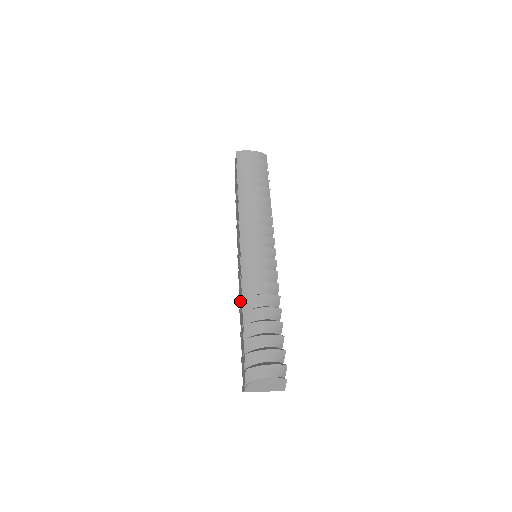
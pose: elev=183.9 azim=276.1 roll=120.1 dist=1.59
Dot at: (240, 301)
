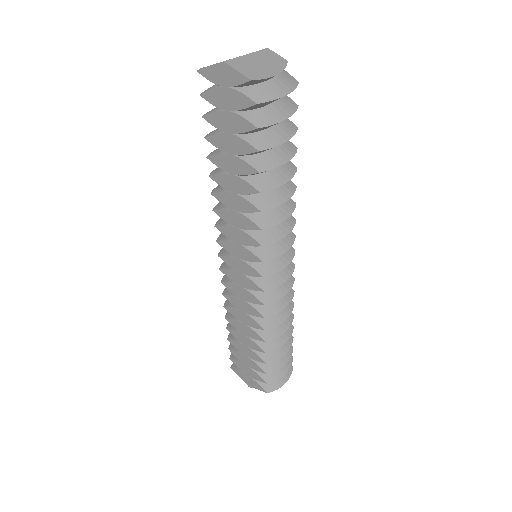
Dot at: (240, 316)
